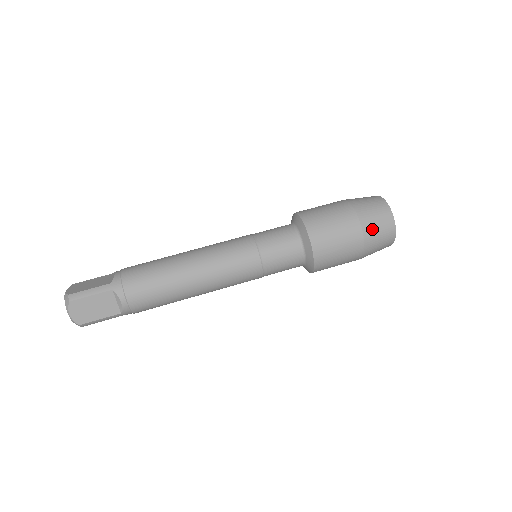
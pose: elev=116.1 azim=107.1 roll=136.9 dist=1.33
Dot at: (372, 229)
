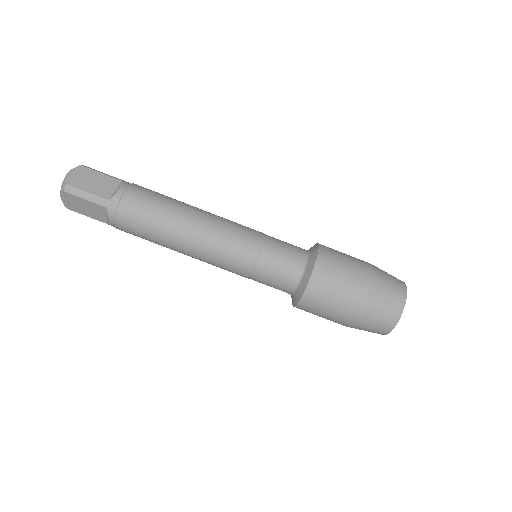
Dot at: (366, 322)
